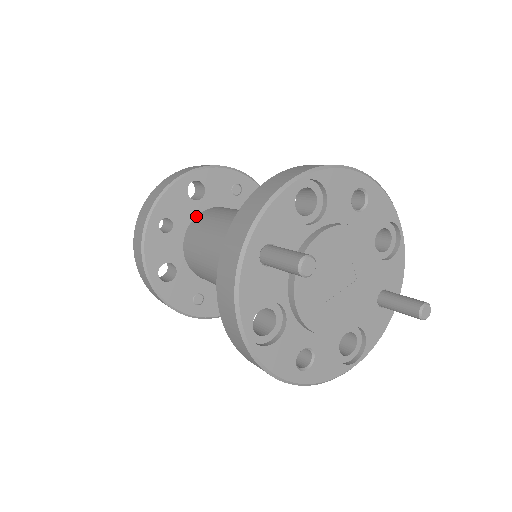
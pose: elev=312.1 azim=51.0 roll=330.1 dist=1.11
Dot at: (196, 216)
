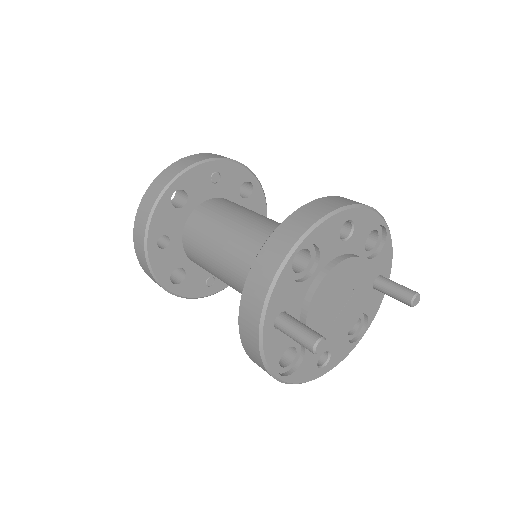
Dot at: (187, 220)
